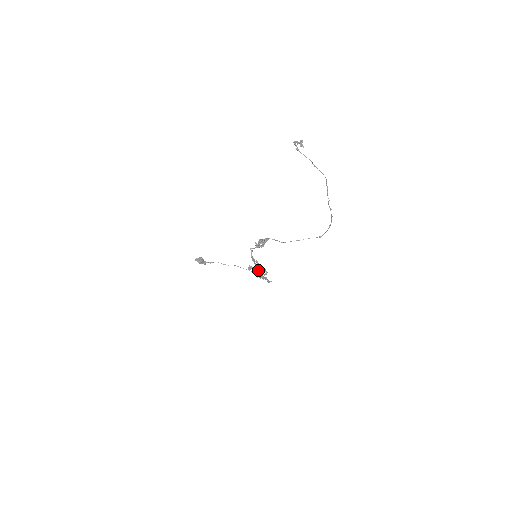
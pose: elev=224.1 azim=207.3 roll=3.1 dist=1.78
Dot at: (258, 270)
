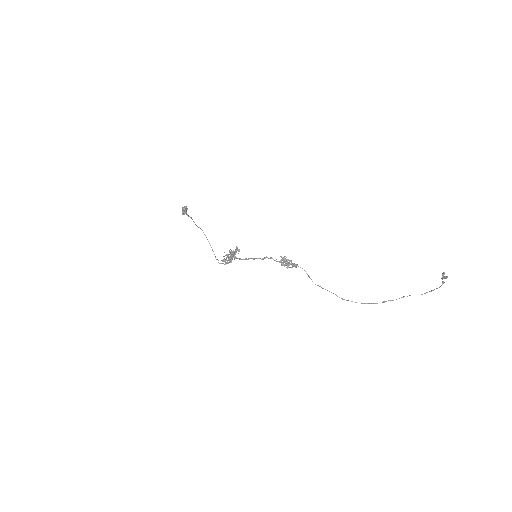
Dot at: (234, 258)
